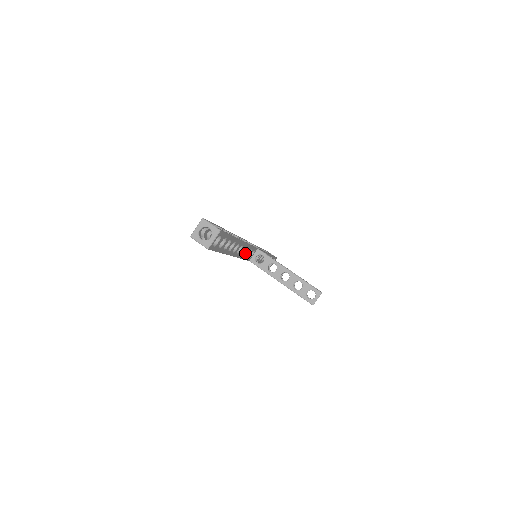
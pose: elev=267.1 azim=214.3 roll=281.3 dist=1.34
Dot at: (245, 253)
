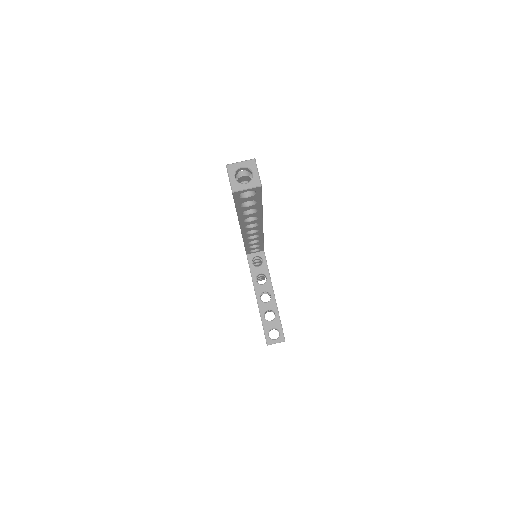
Dot at: (252, 242)
